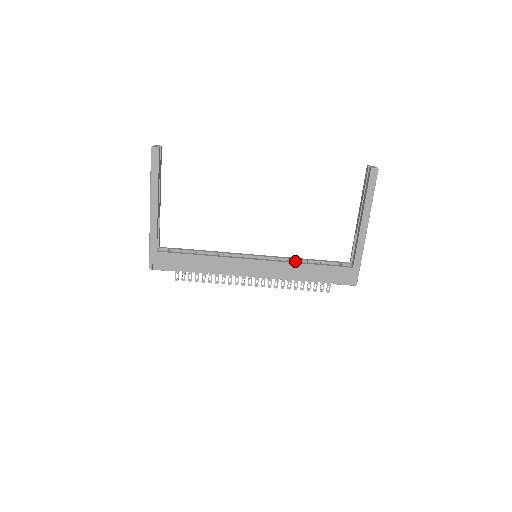
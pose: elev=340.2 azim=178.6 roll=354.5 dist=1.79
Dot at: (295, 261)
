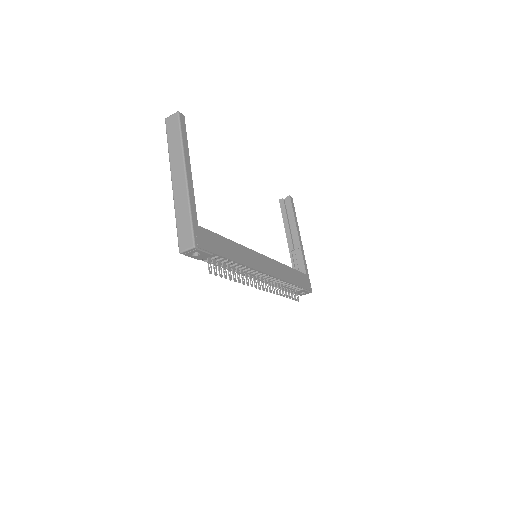
Dot at: occluded
